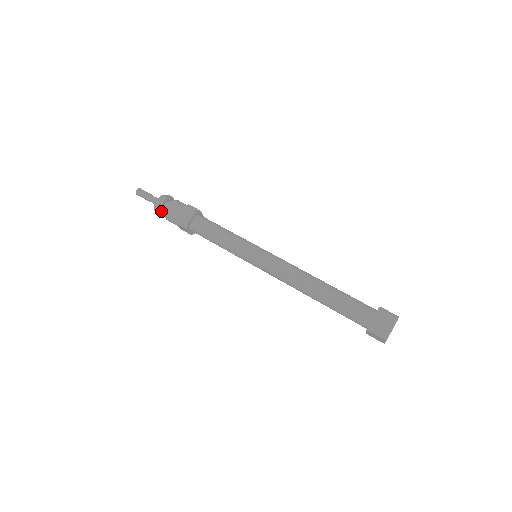
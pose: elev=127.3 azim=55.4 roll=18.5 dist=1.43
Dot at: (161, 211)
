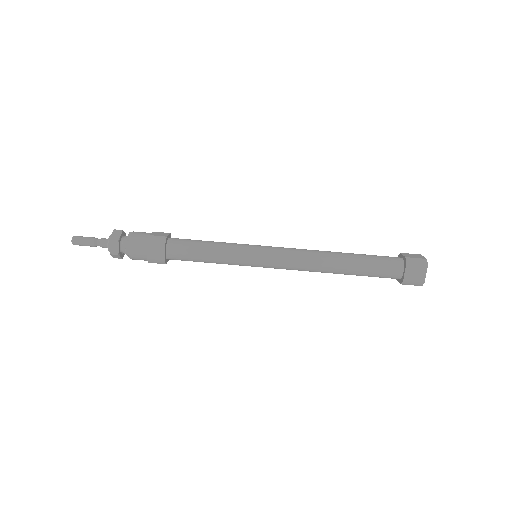
Dot at: (121, 255)
